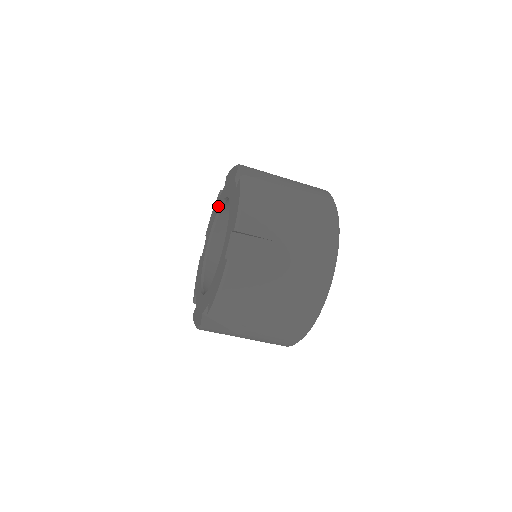
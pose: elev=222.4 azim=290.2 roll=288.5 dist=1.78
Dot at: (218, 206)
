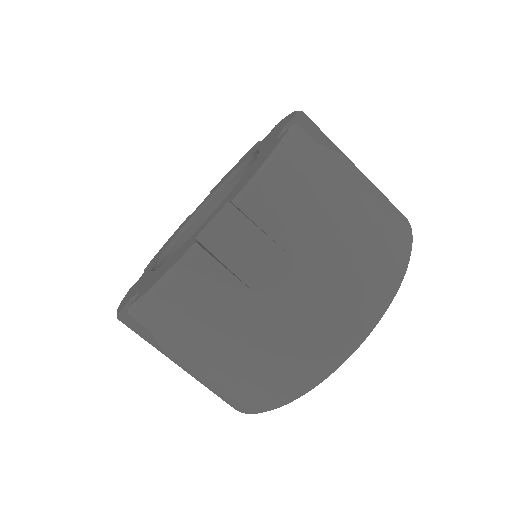
Dot at: (194, 212)
